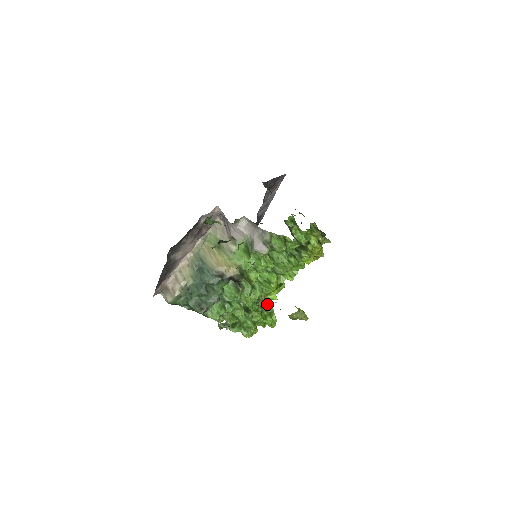
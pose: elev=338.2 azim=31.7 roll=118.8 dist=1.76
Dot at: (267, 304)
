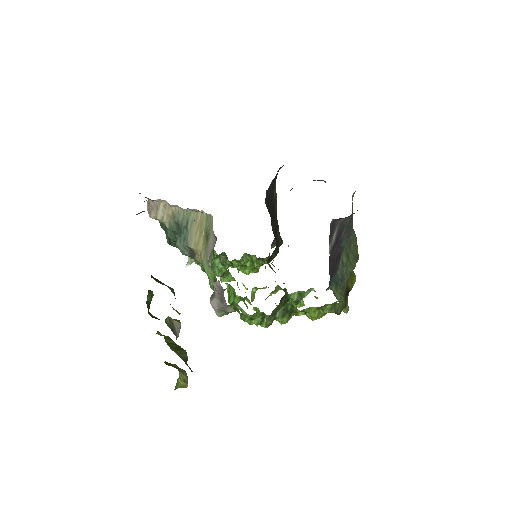
Dot at: (256, 263)
